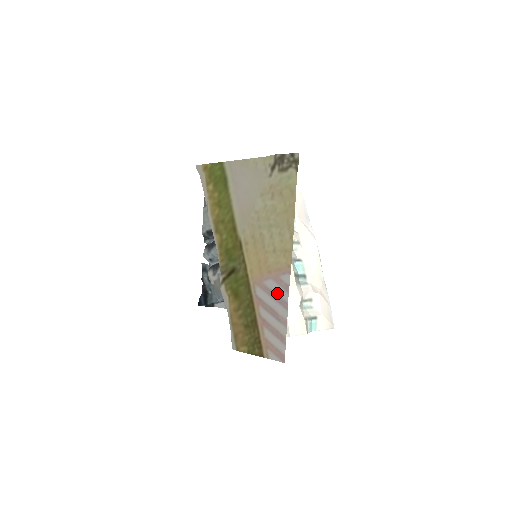
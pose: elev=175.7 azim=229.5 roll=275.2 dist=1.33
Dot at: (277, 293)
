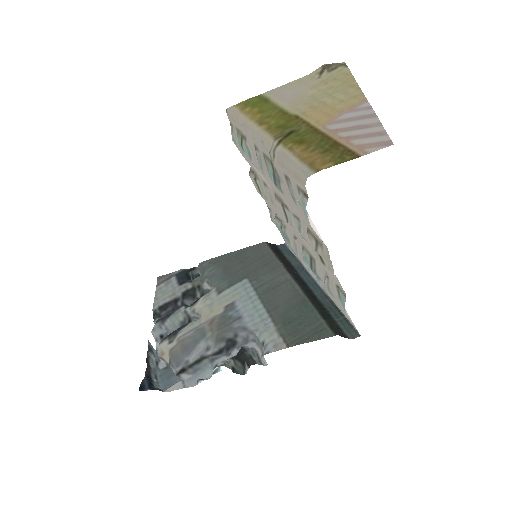
Dot at: (358, 115)
